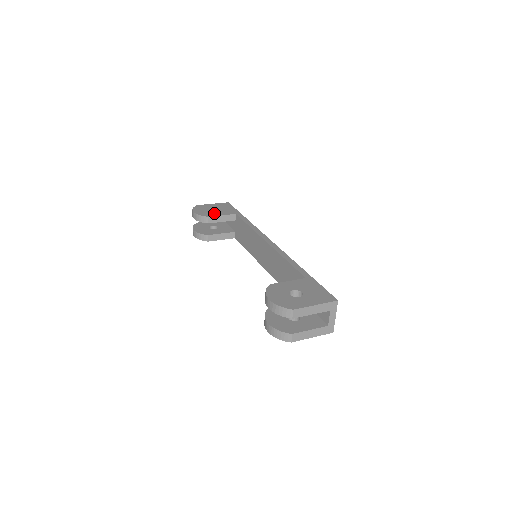
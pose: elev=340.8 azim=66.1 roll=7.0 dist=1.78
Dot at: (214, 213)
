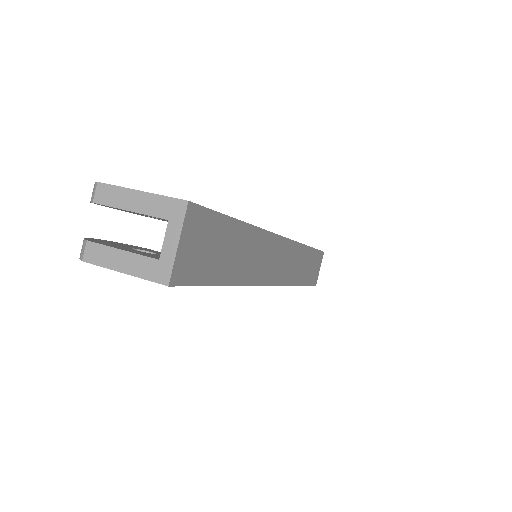
Dot at: occluded
